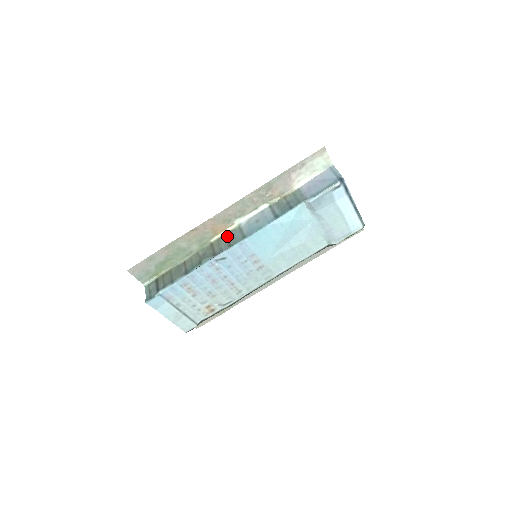
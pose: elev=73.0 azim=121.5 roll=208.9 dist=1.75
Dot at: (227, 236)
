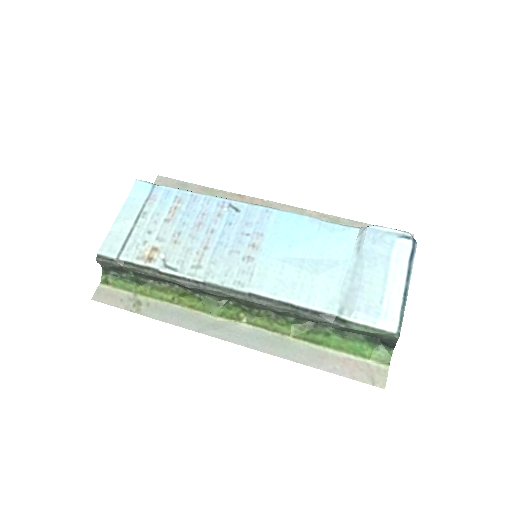
Dot at: occluded
